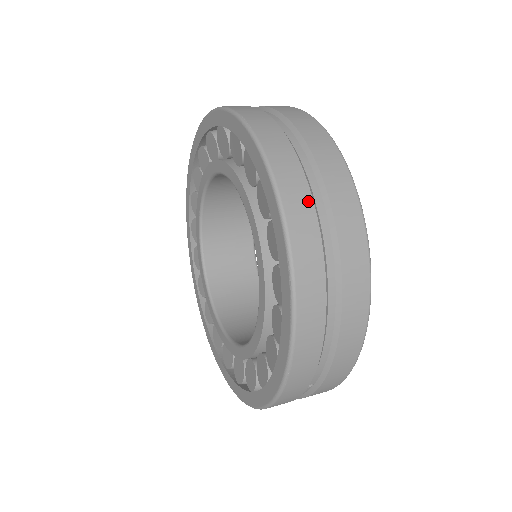
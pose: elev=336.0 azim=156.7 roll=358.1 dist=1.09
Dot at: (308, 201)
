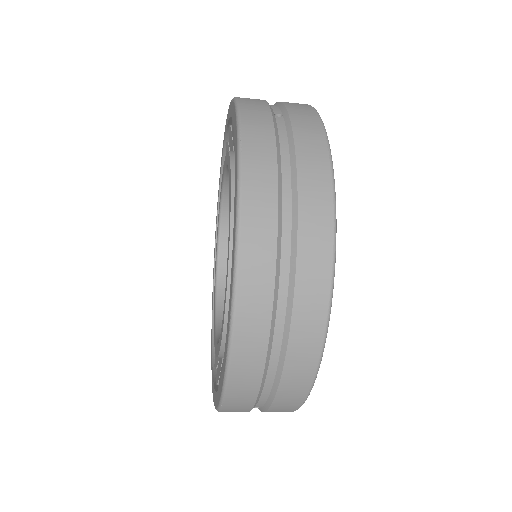
Dot at: (270, 252)
